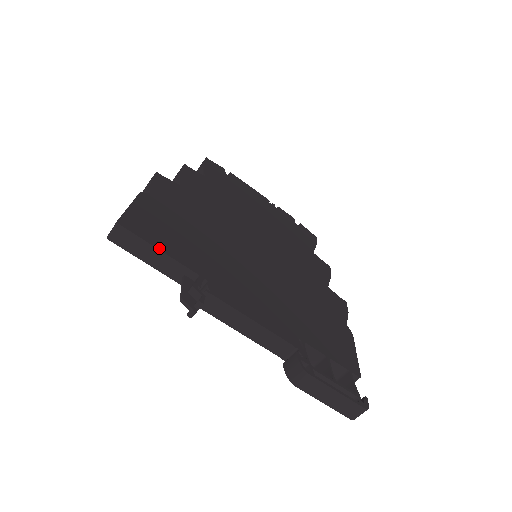
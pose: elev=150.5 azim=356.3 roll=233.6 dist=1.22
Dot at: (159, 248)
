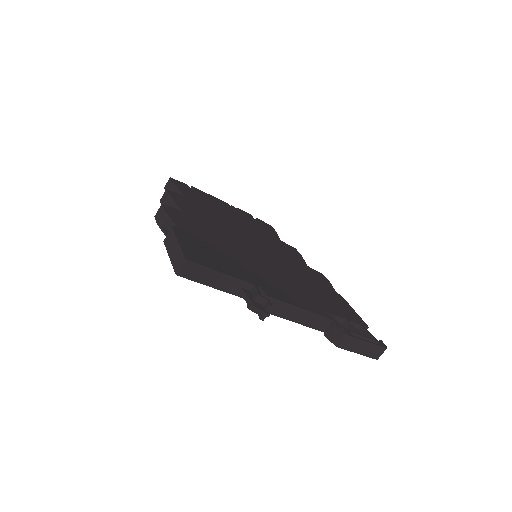
Dot at: (220, 271)
